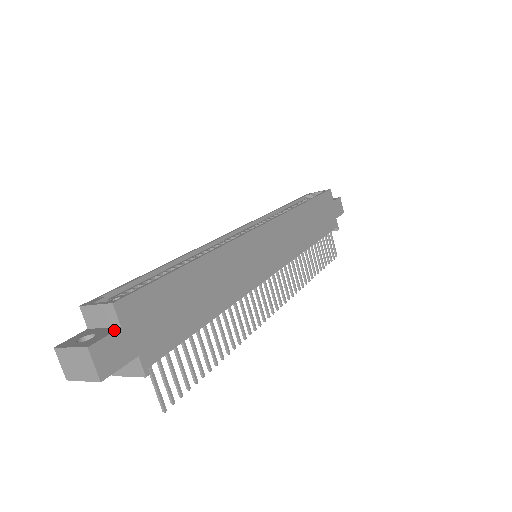
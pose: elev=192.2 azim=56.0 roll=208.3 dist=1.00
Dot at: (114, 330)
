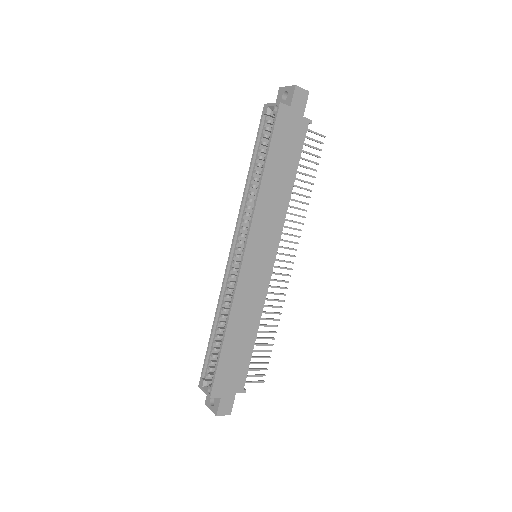
Dot at: (219, 400)
